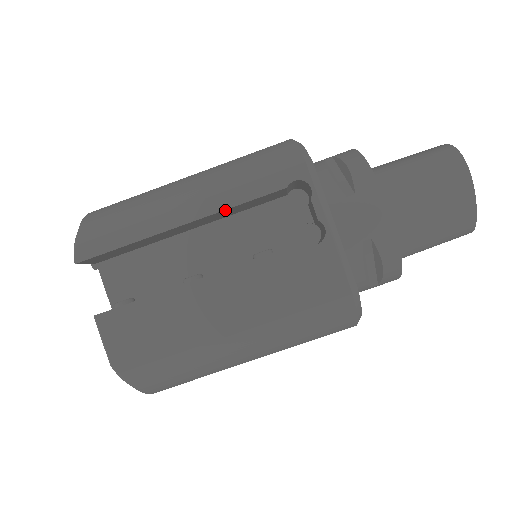
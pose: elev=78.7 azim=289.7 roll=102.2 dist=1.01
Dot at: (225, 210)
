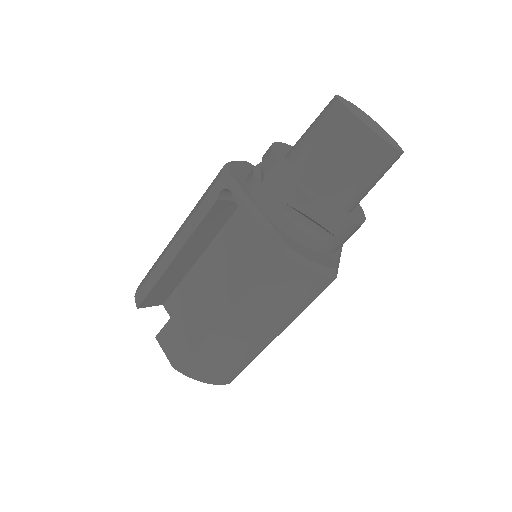
Dot at: (194, 234)
